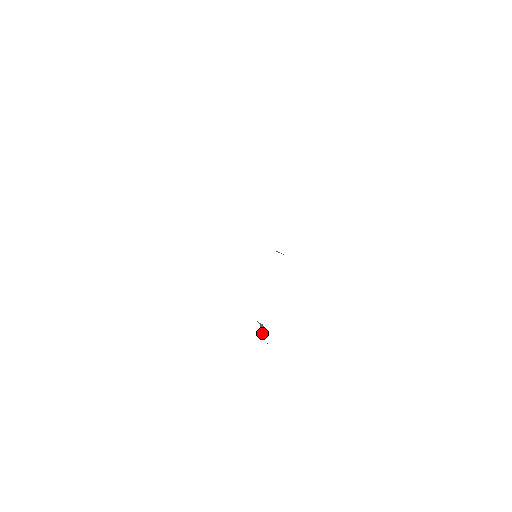
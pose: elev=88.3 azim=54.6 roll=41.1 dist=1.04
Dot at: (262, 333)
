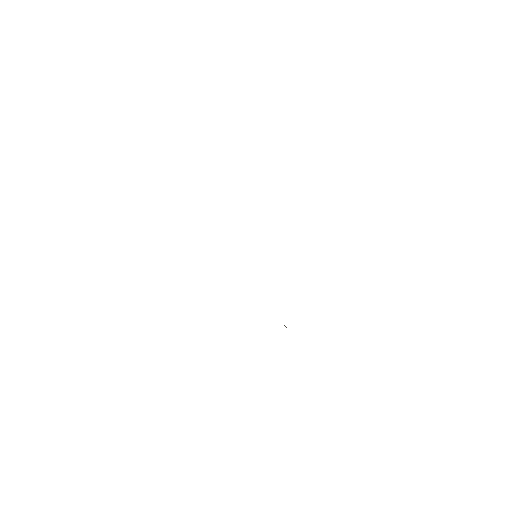
Dot at: occluded
